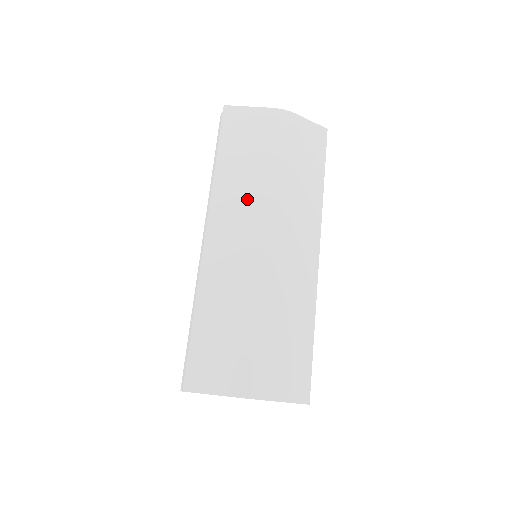
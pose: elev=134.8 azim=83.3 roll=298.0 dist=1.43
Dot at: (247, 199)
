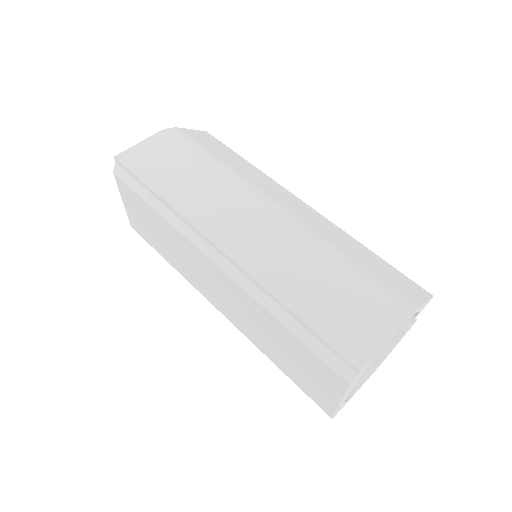
Dot at: (217, 197)
